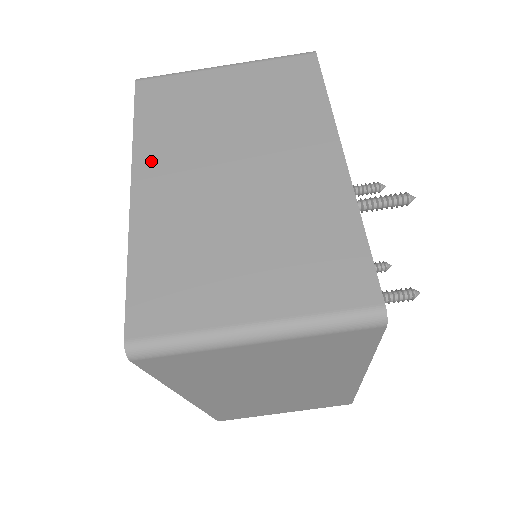
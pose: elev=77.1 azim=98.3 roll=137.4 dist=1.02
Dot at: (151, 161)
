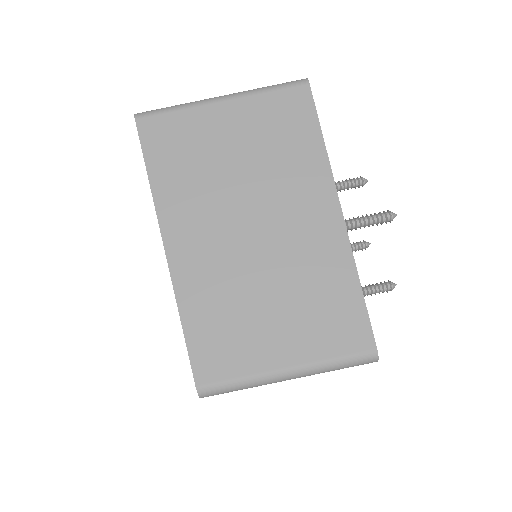
Dot at: occluded
